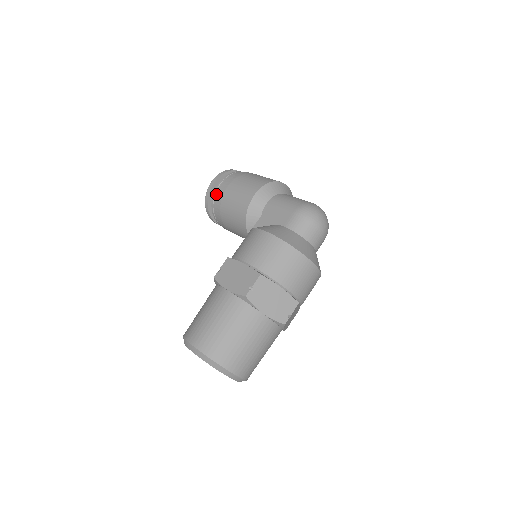
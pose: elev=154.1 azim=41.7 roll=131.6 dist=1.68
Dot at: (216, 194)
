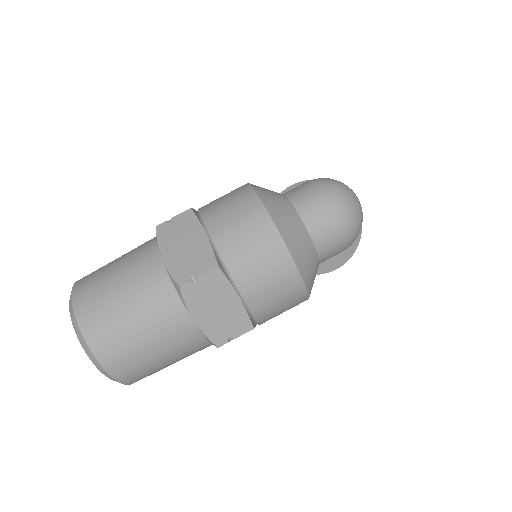
Dot at: occluded
